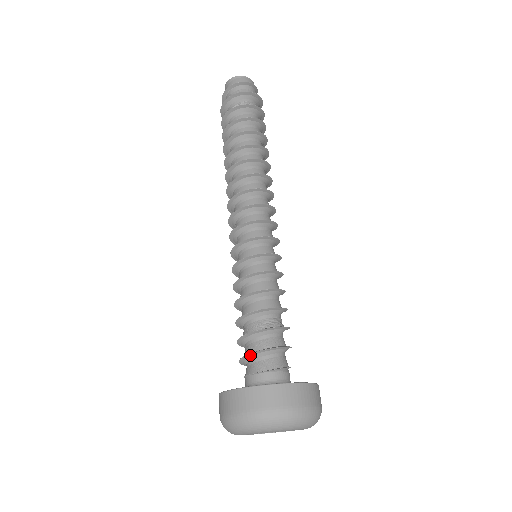
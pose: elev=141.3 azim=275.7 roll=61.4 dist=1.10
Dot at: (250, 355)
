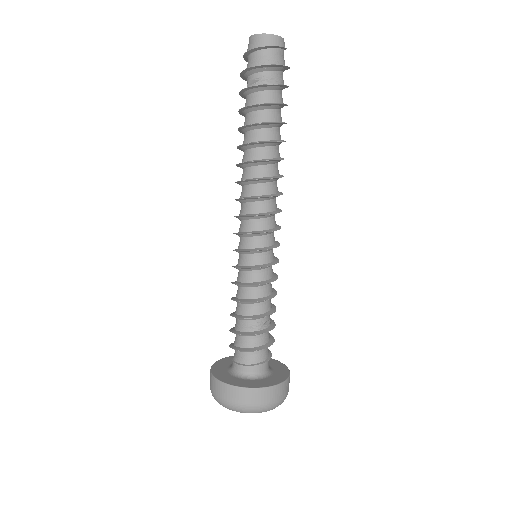
Dot at: (234, 349)
